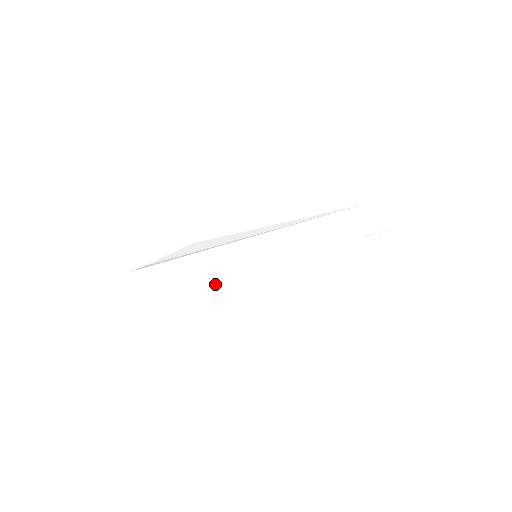
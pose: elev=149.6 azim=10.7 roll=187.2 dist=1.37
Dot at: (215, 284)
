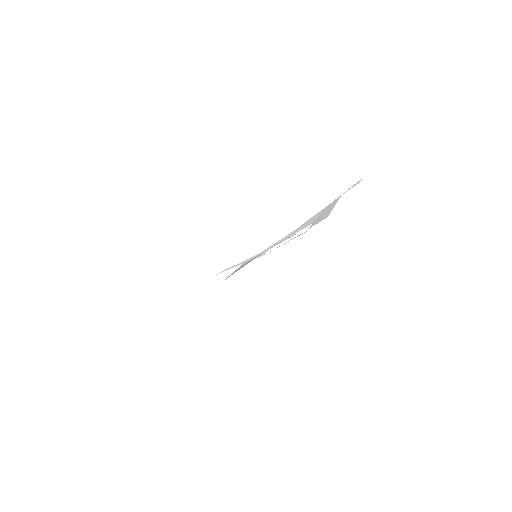
Dot at: occluded
